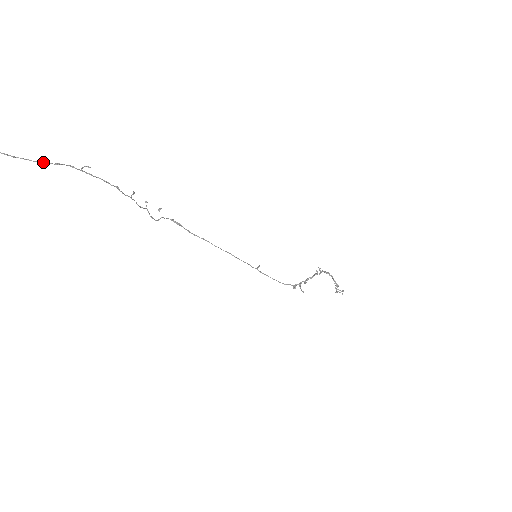
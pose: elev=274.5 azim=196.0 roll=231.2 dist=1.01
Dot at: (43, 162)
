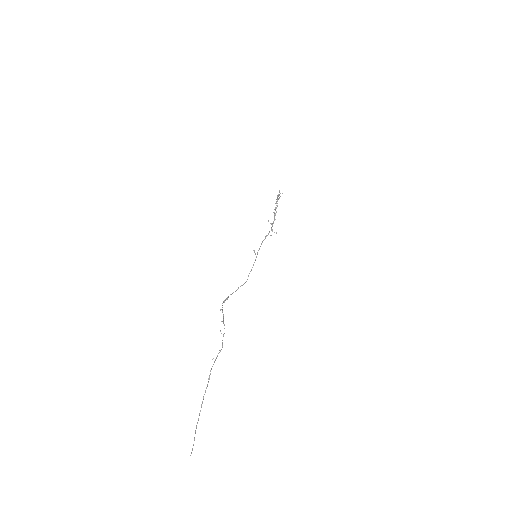
Dot at: occluded
